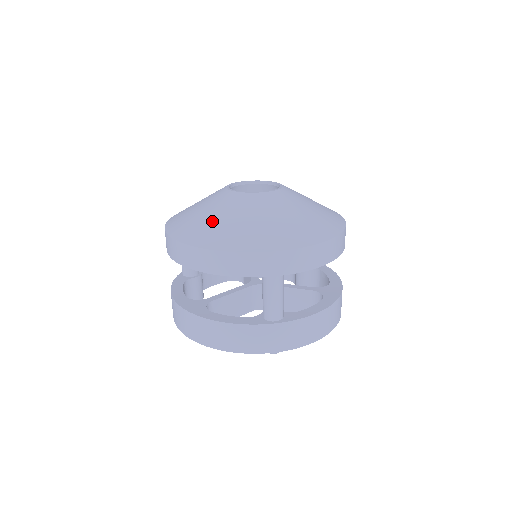
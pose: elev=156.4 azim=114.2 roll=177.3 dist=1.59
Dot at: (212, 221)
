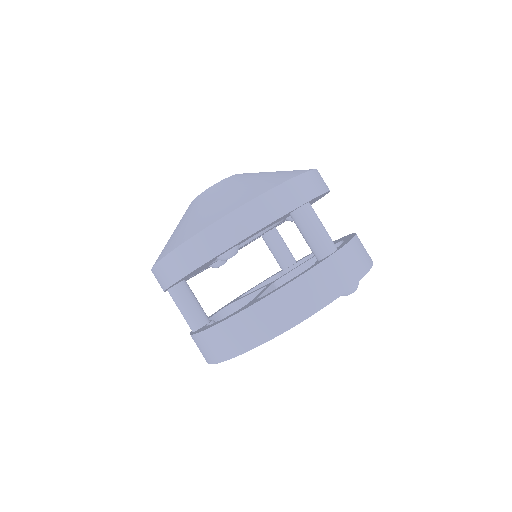
Dot at: (213, 205)
